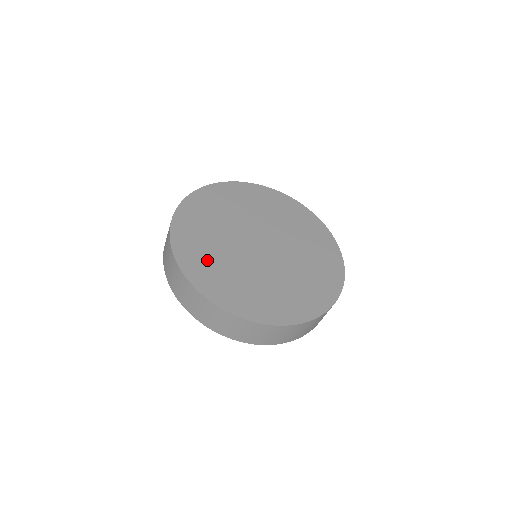
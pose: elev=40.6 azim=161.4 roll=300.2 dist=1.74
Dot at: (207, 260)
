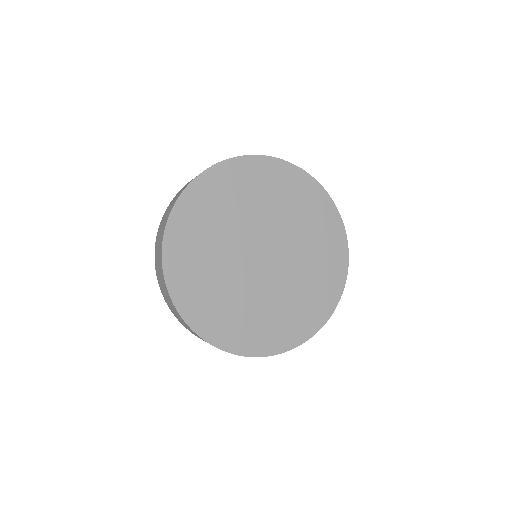
Dot at: (251, 325)
